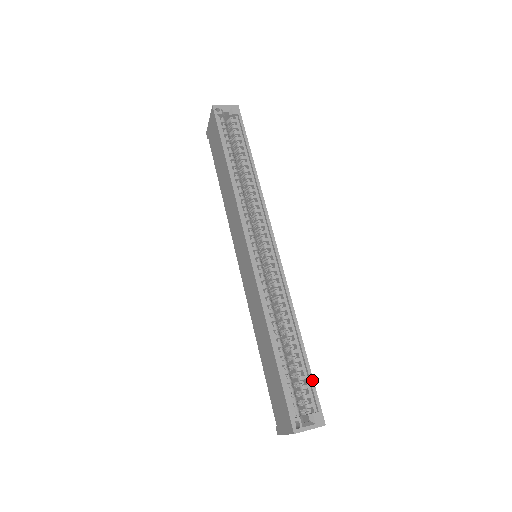
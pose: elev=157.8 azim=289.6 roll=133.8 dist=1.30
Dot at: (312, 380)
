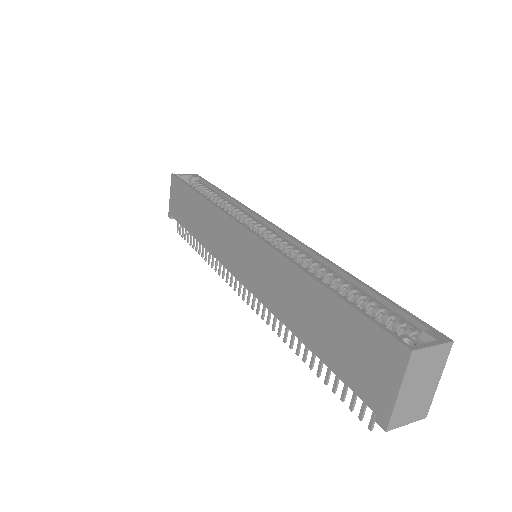
Dot at: (395, 304)
